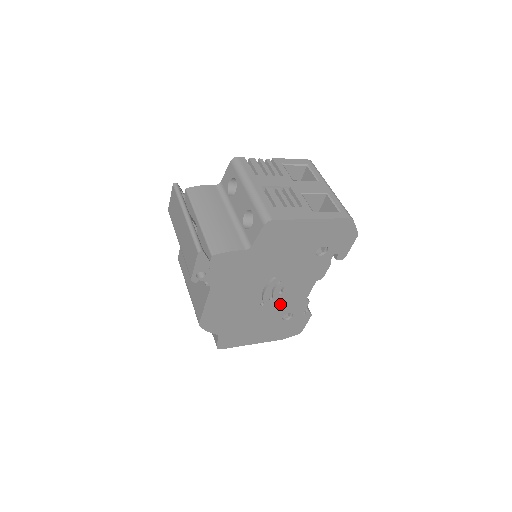
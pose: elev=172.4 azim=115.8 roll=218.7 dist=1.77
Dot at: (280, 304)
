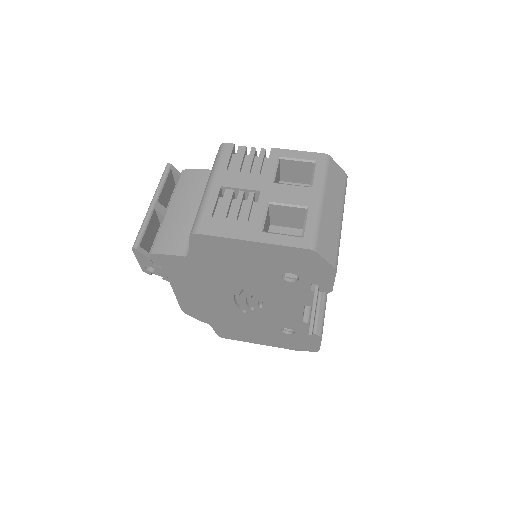
Dot at: (269, 317)
